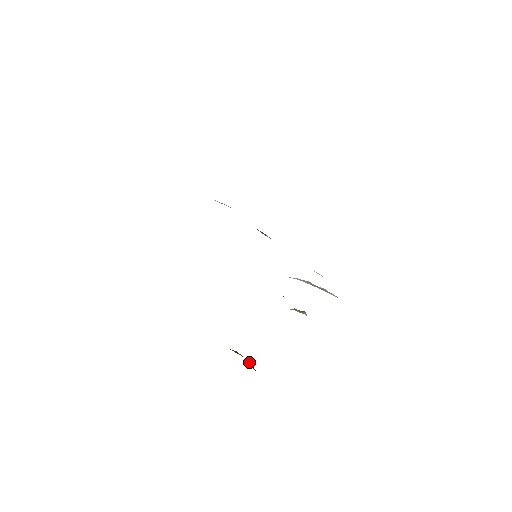
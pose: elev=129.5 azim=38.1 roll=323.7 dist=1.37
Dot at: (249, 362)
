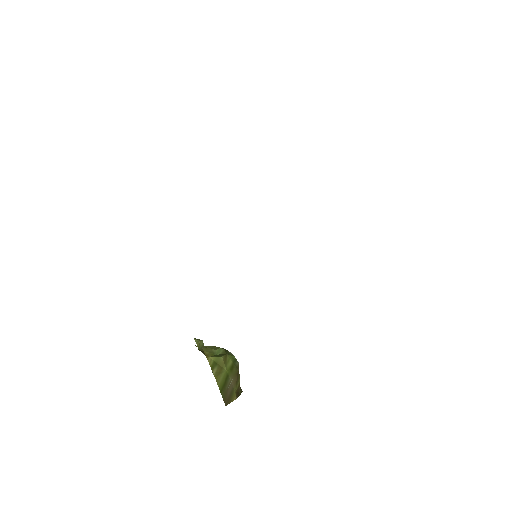
Dot at: (232, 372)
